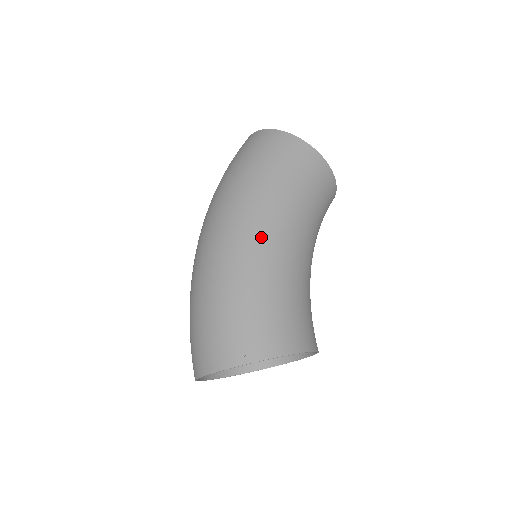
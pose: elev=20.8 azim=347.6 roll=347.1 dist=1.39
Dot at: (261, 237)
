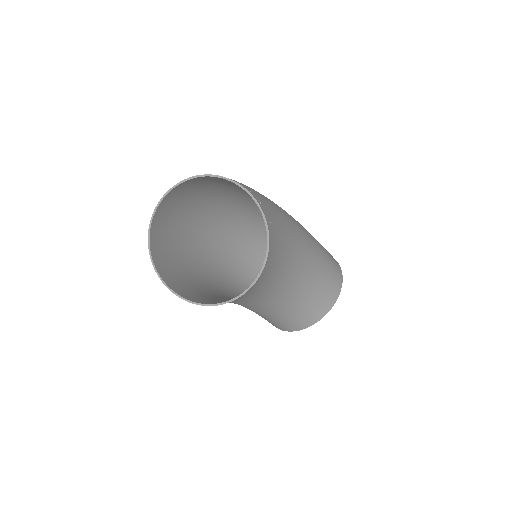
Dot at: occluded
